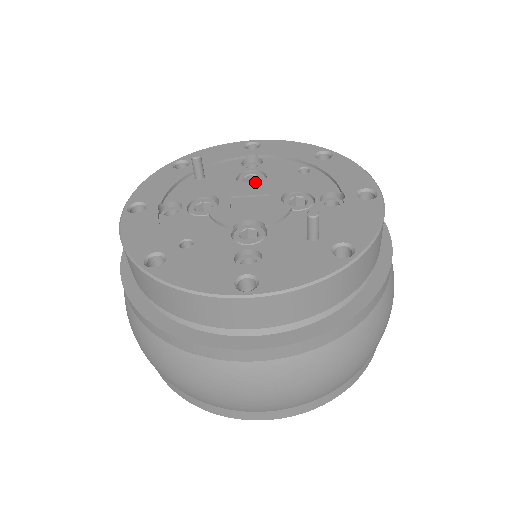
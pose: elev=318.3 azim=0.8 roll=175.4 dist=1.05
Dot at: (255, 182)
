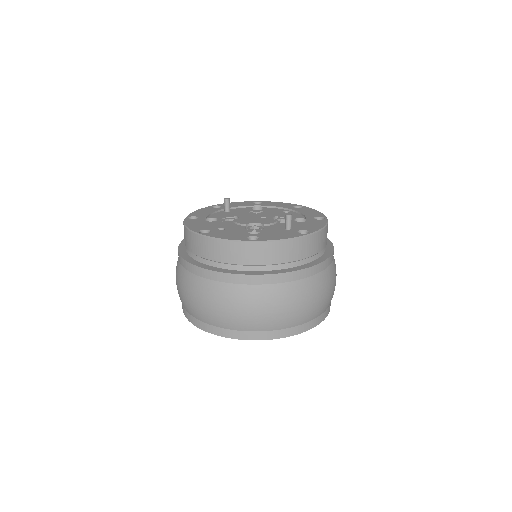
Dot at: occluded
